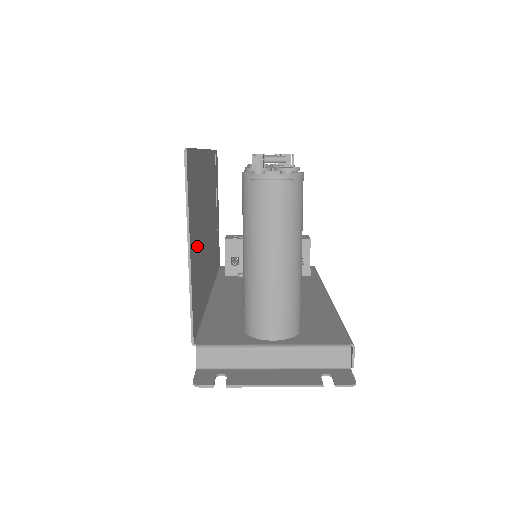
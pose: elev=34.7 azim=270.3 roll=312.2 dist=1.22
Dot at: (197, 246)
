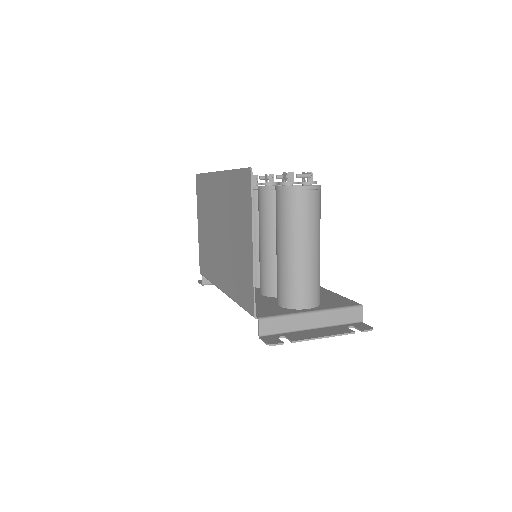
Dot at: (241, 244)
